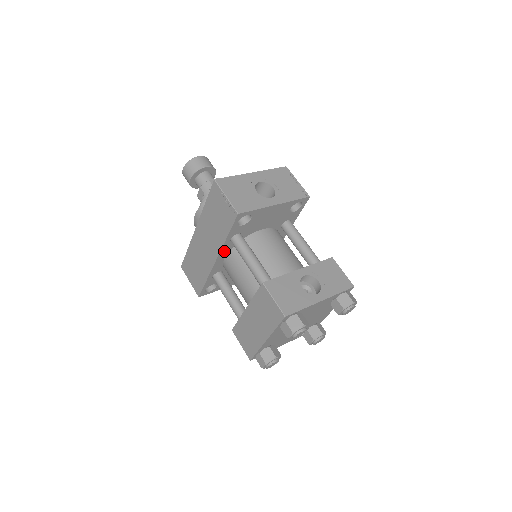
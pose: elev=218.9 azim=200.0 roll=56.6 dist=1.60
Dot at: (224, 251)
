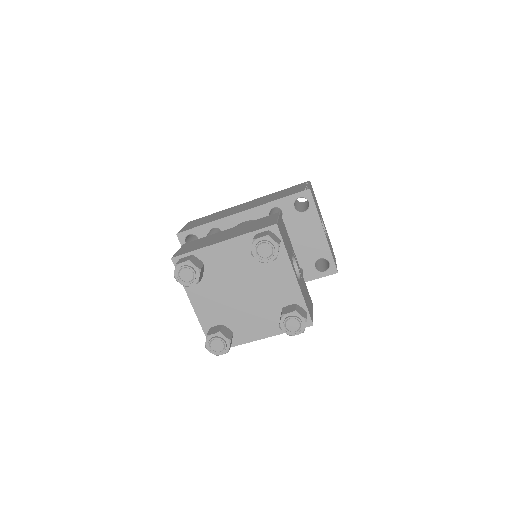
Dot at: (255, 213)
